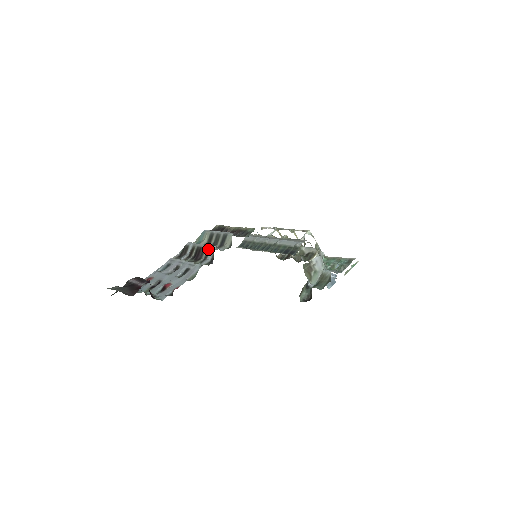
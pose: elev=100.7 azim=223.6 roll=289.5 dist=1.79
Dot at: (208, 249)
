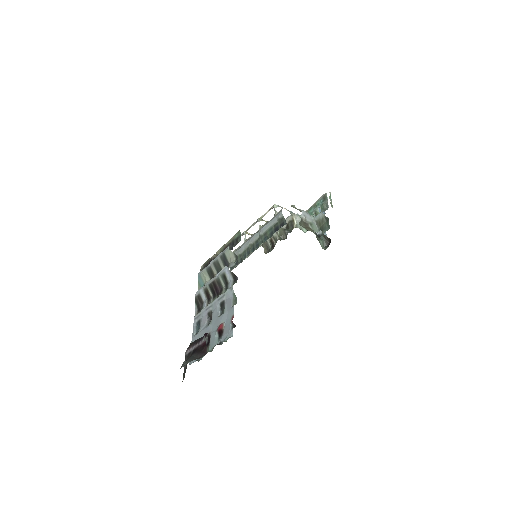
Dot at: (222, 275)
